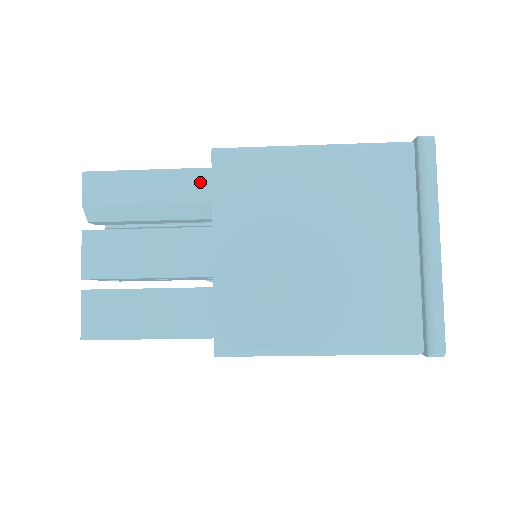
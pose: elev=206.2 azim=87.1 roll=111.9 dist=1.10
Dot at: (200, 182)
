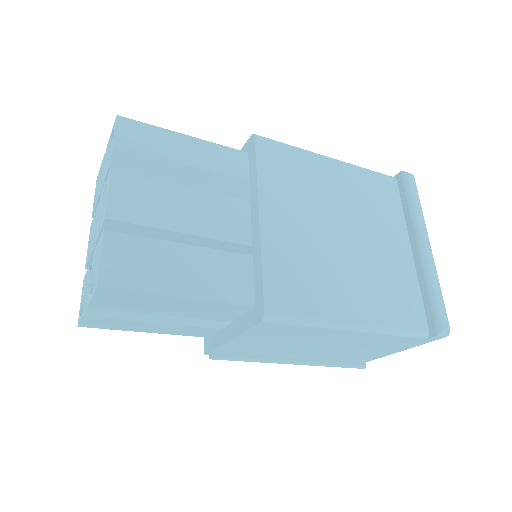
Dot at: (236, 160)
